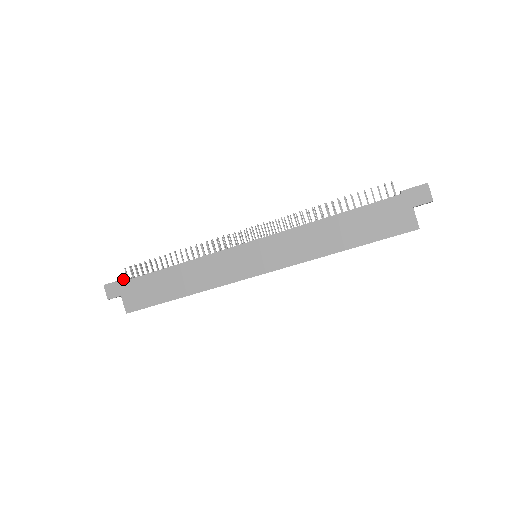
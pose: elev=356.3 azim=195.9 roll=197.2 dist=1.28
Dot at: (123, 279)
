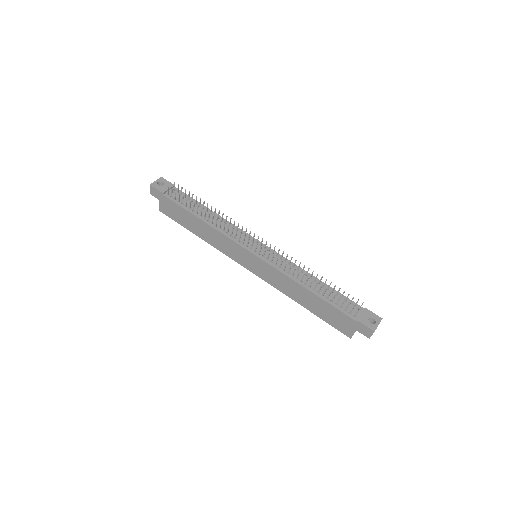
Dot at: (164, 192)
